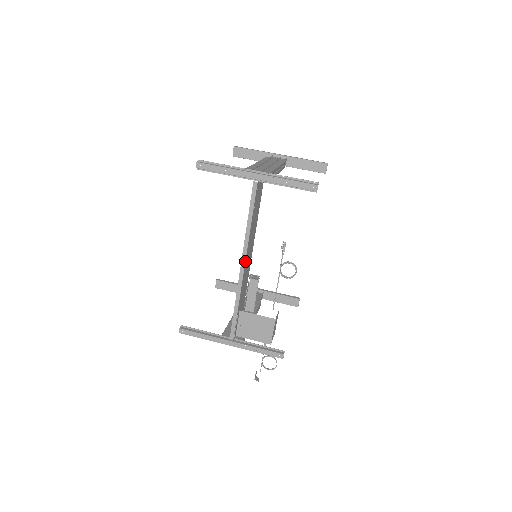
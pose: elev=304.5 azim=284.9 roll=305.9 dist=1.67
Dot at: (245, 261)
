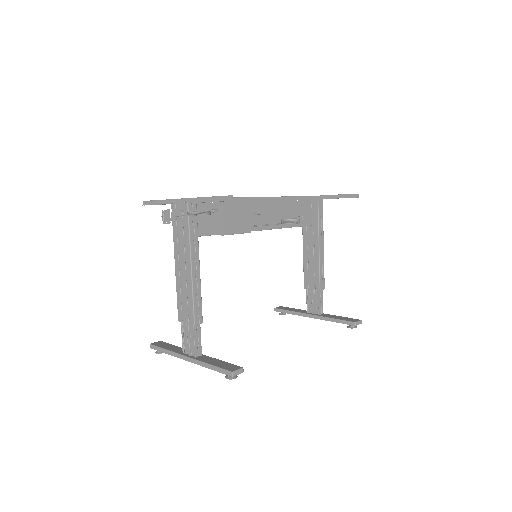
Dot at: (263, 197)
